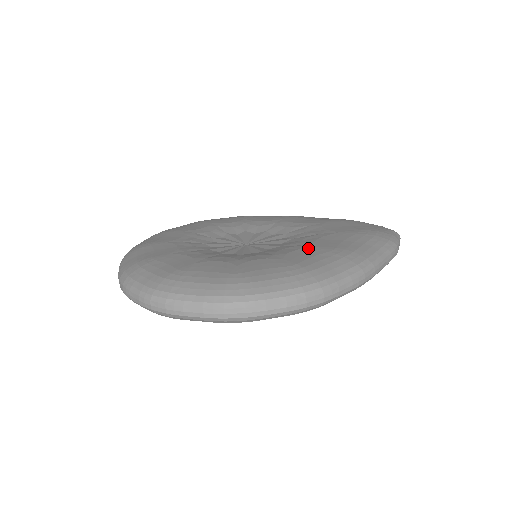
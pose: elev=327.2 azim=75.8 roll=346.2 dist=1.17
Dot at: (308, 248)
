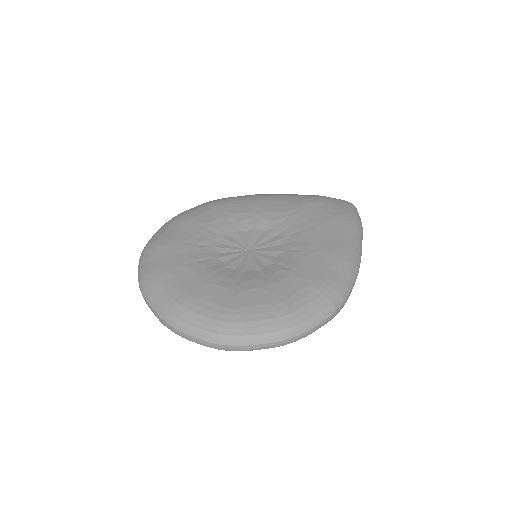
Dot at: (312, 254)
